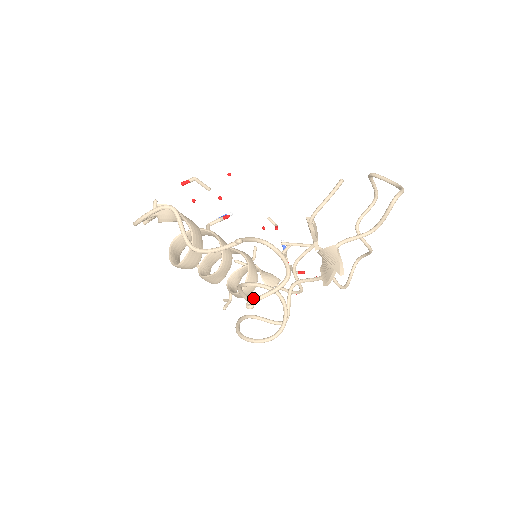
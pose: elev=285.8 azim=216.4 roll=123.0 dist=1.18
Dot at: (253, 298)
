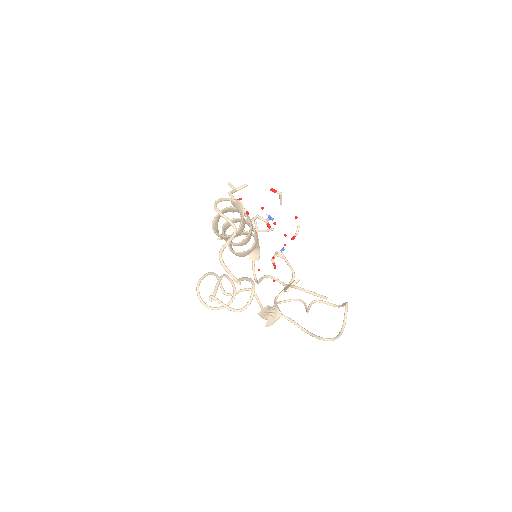
Dot at: (216, 298)
